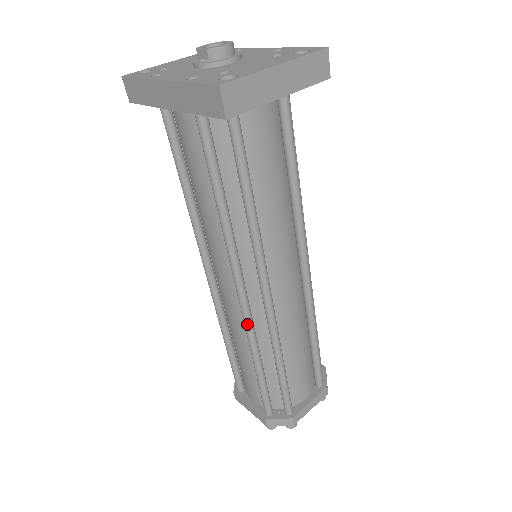
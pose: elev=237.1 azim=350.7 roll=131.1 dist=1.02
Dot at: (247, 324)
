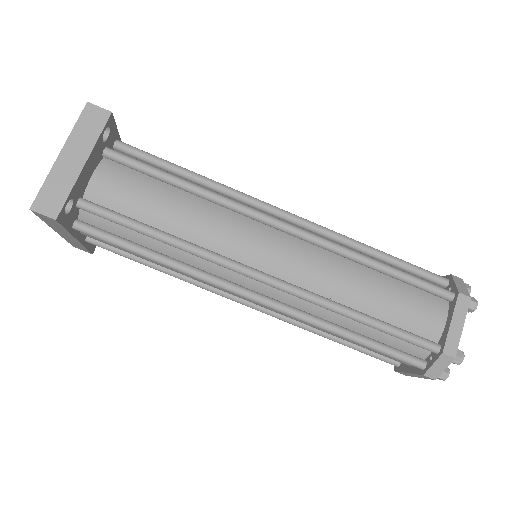
Dot at: (287, 314)
